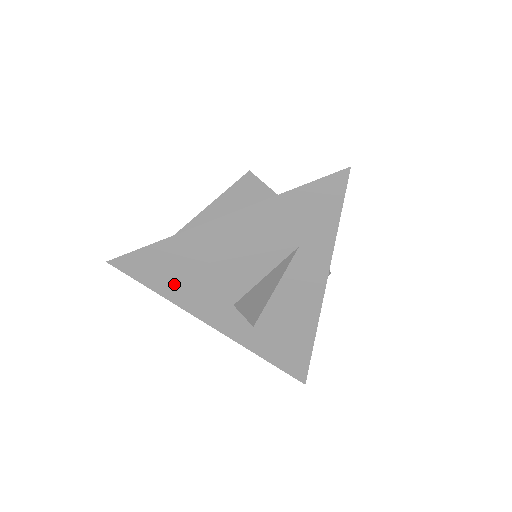
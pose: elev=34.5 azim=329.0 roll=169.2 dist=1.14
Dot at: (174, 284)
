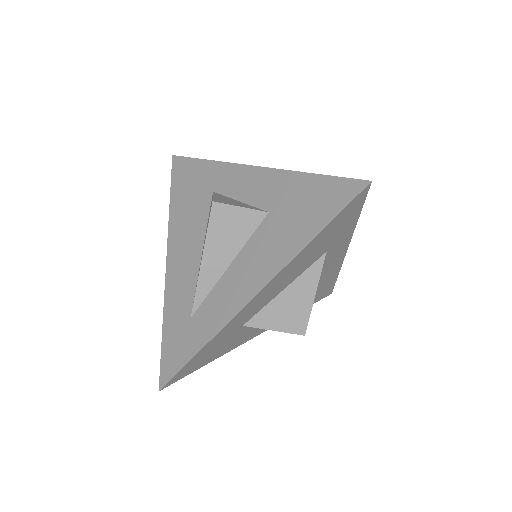
Dot at: (224, 348)
